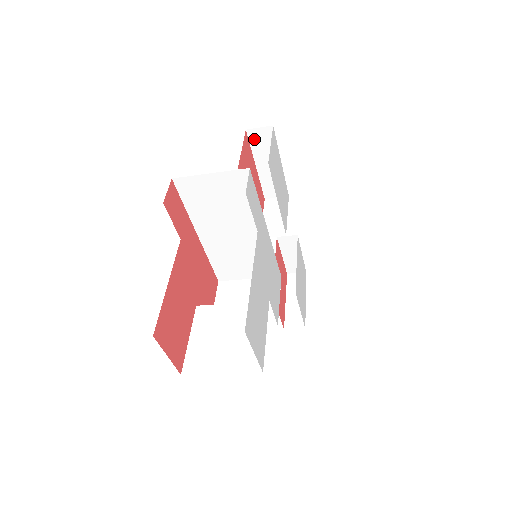
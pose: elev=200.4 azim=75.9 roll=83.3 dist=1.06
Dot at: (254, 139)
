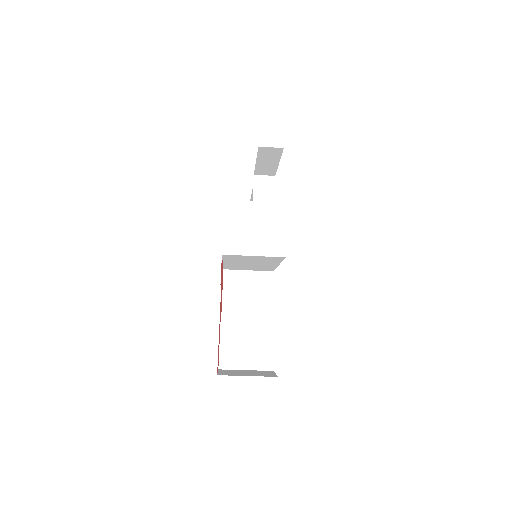
Dot at: (263, 151)
